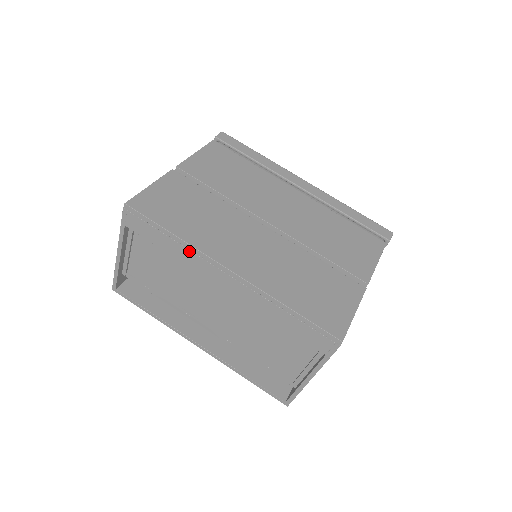
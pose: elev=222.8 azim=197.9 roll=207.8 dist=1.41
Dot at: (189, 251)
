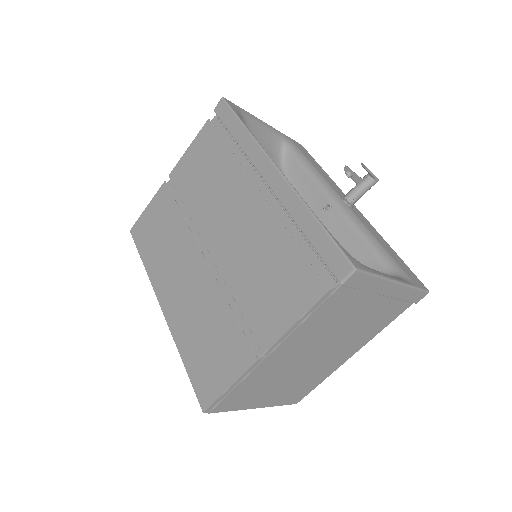
Dot at: occluded
